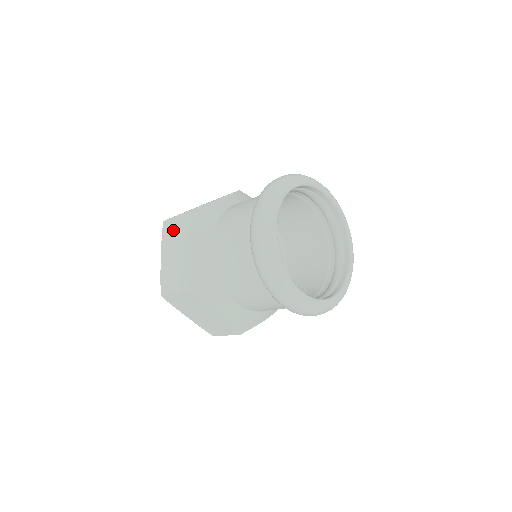
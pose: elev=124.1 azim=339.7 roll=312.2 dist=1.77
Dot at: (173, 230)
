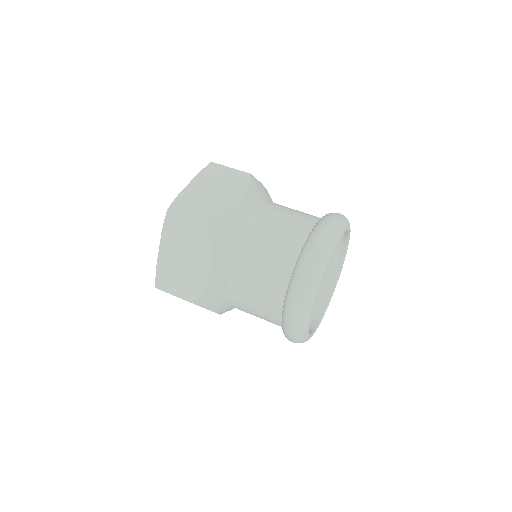
Dot at: (183, 231)
